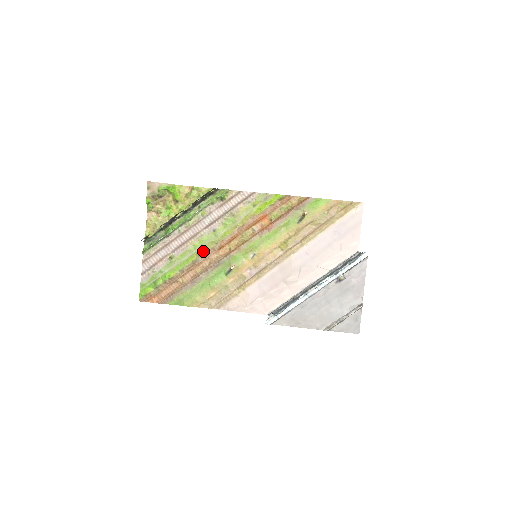
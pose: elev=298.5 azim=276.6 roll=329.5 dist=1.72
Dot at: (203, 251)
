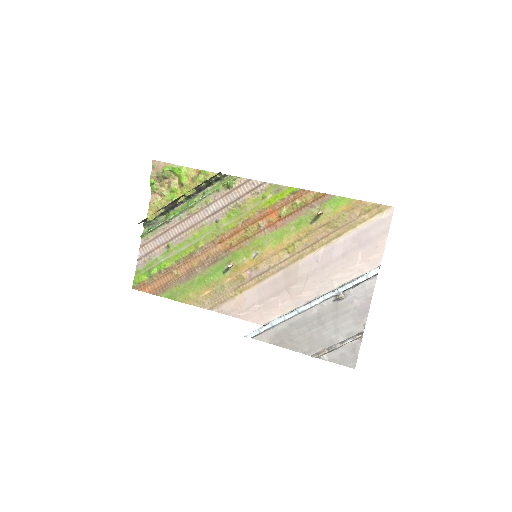
Dot at: (202, 243)
